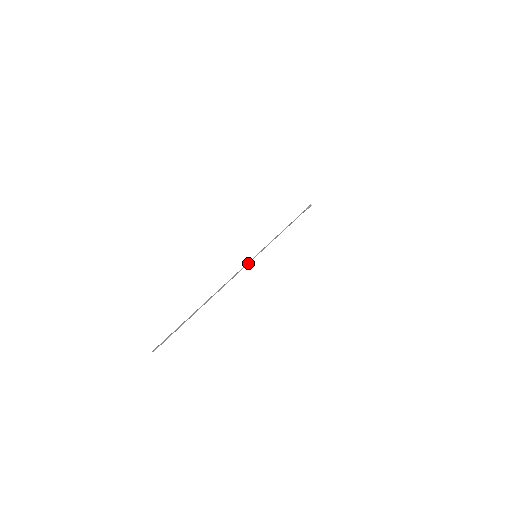
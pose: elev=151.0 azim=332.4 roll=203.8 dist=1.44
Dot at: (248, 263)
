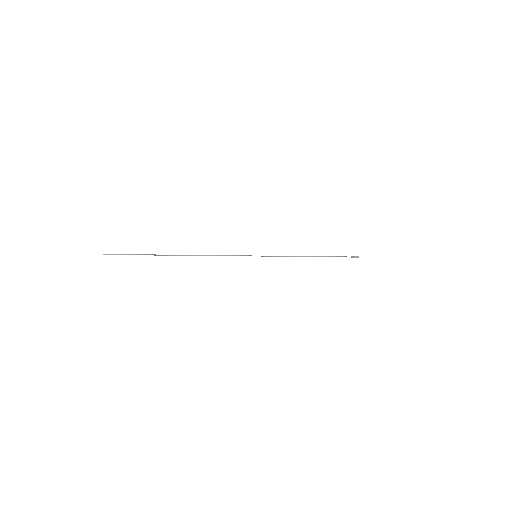
Dot at: occluded
